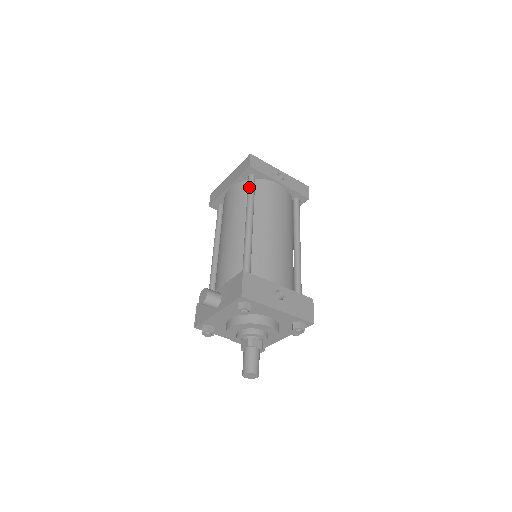
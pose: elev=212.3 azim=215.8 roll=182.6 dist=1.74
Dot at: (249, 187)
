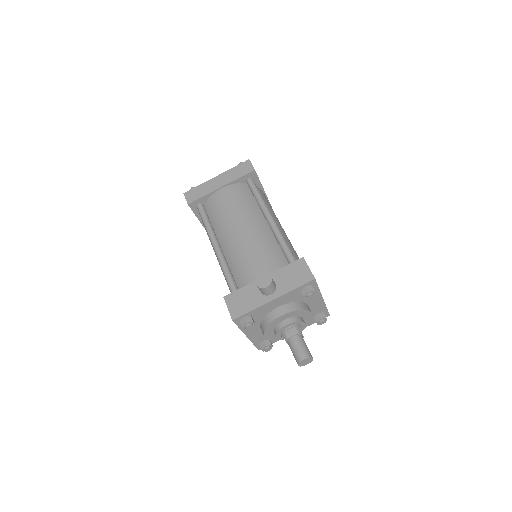
Dot at: (256, 189)
